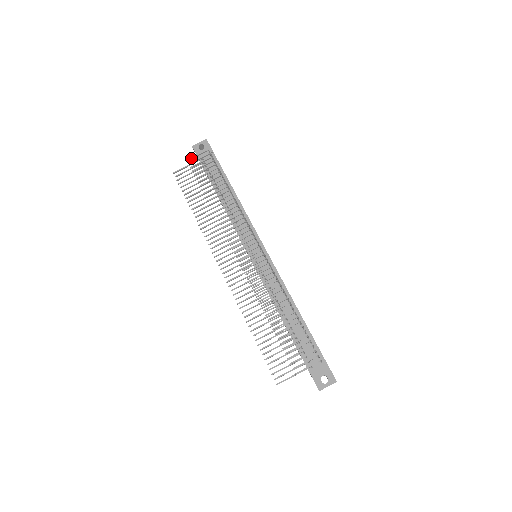
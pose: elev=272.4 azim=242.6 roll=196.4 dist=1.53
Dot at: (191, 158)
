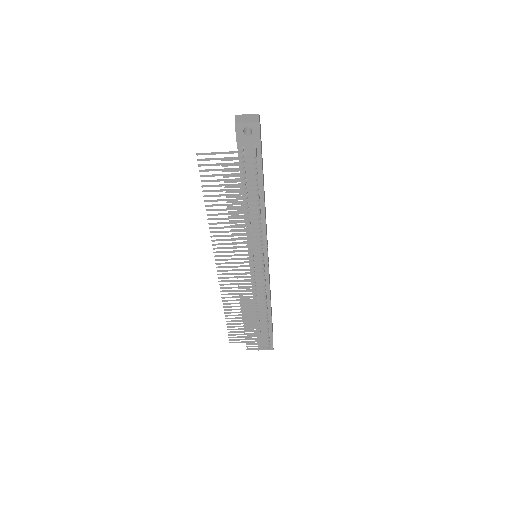
Dot at: (228, 160)
